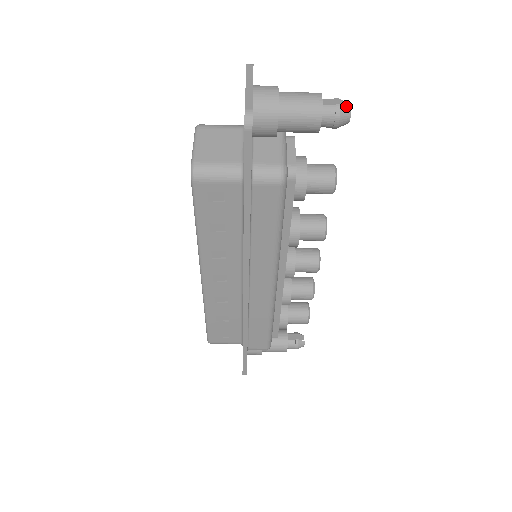
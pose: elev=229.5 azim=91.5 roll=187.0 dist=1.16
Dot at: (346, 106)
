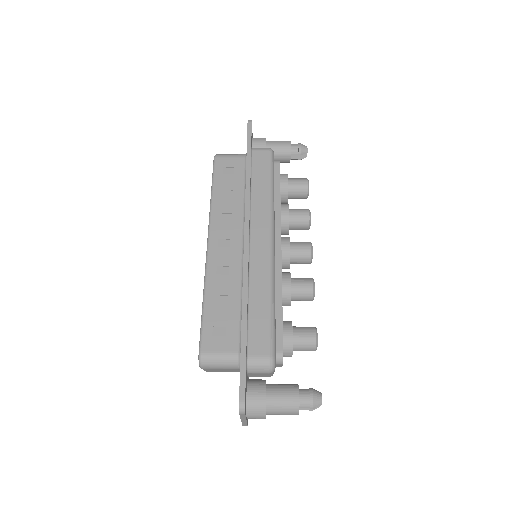
Dot at: (320, 403)
